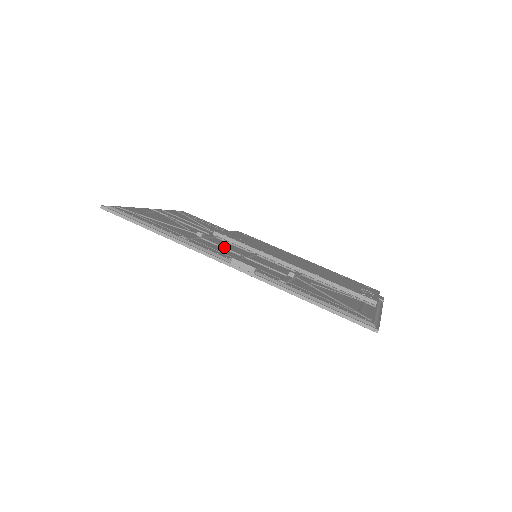
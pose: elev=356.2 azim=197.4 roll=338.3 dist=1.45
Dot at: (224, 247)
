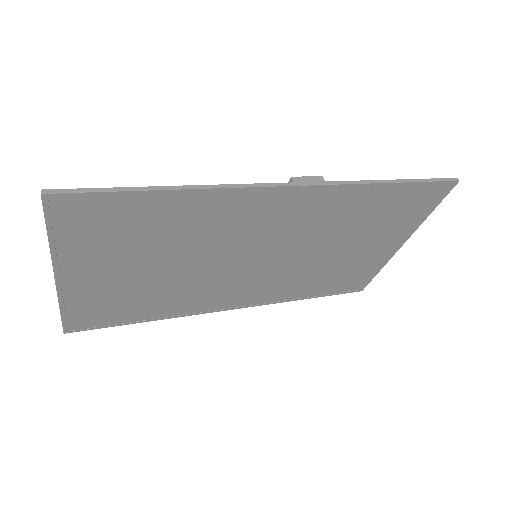
Dot at: occluded
